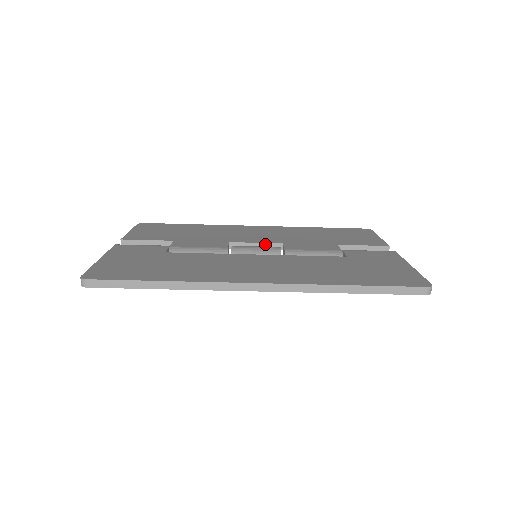
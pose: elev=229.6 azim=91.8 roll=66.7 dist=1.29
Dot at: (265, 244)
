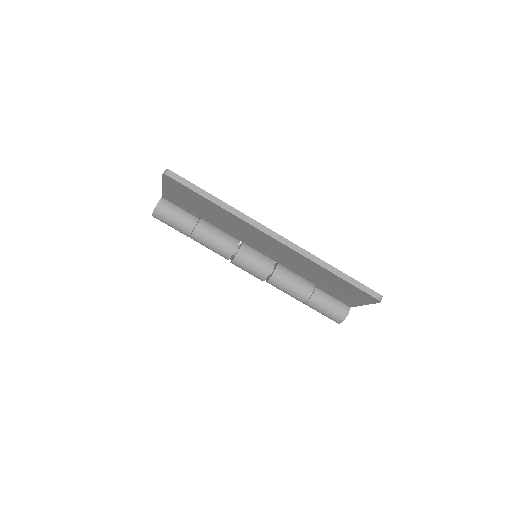
Dot at: occluded
